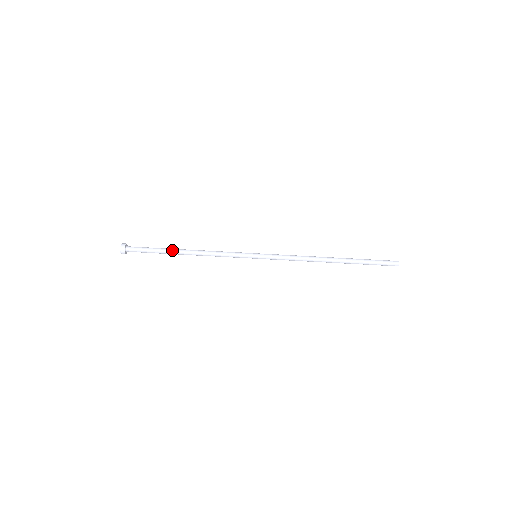
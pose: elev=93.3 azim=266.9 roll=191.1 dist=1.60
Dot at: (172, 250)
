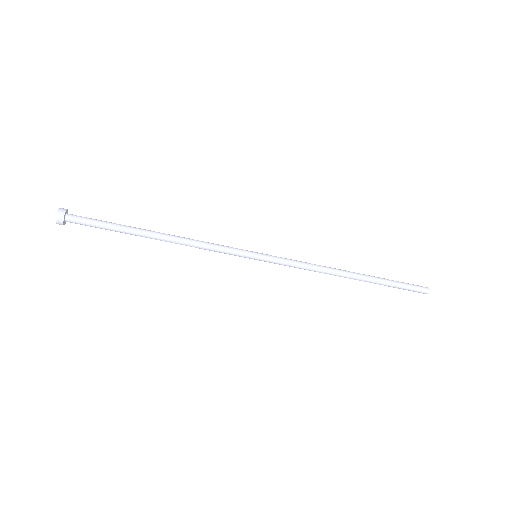
Dot at: (137, 233)
